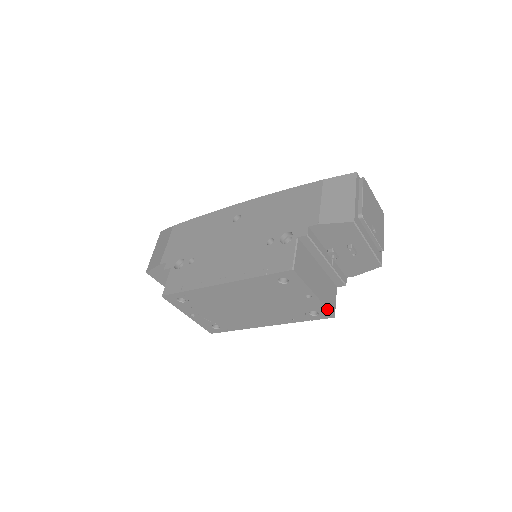
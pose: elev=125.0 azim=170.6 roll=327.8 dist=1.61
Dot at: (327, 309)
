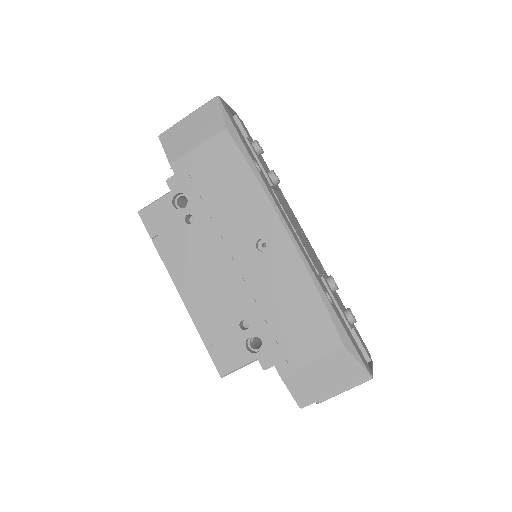
Dot at: occluded
